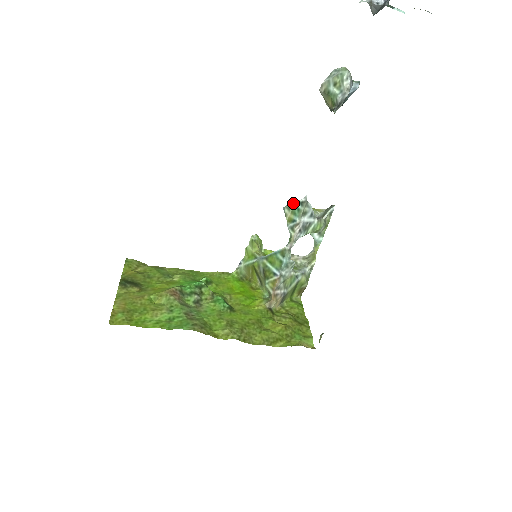
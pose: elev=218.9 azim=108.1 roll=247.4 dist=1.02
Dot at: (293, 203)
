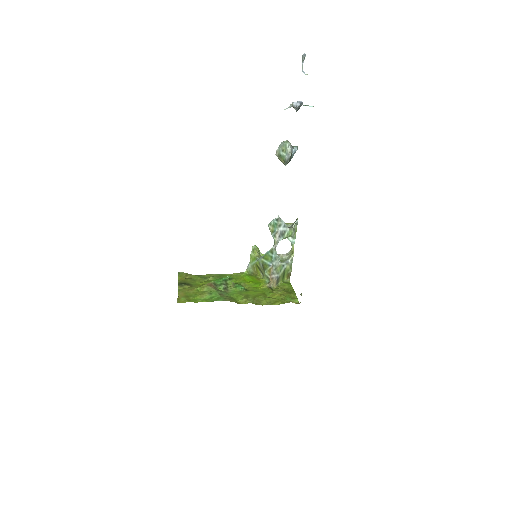
Dot at: (272, 221)
